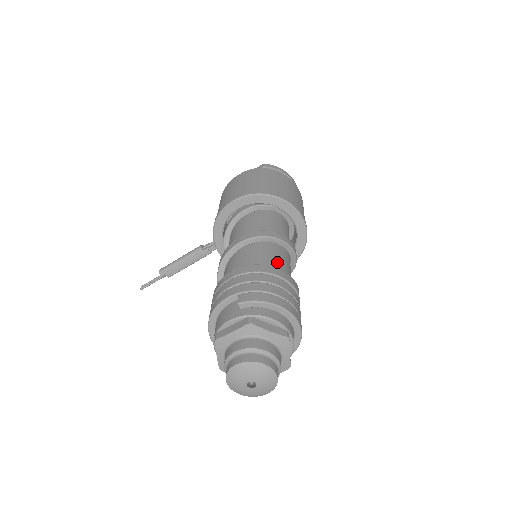
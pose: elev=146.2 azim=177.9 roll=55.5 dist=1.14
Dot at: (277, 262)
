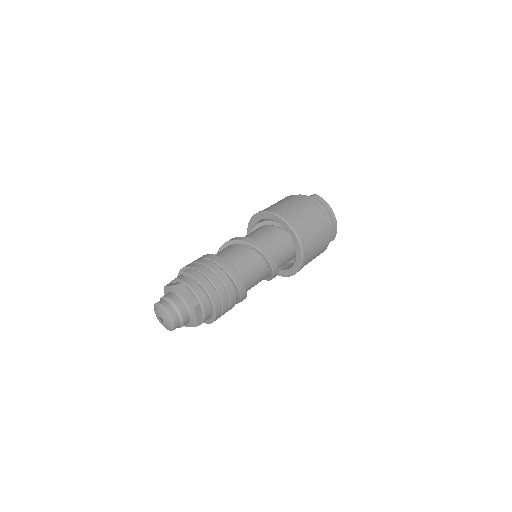
Dot at: (241, 262)
